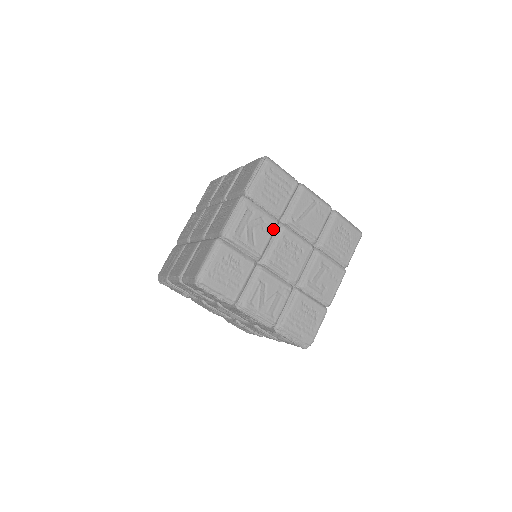
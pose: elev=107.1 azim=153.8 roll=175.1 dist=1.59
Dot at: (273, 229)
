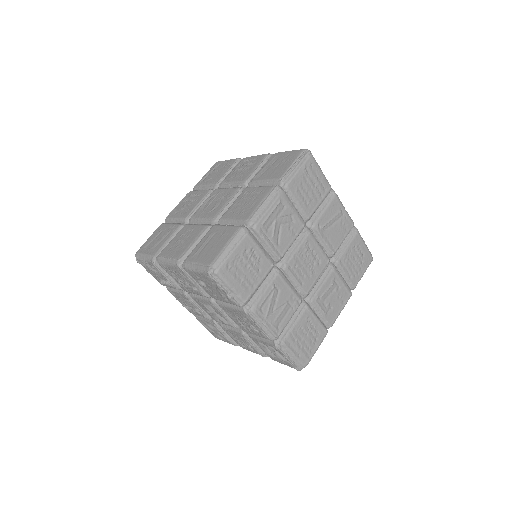
Dot at: (299, 231)
